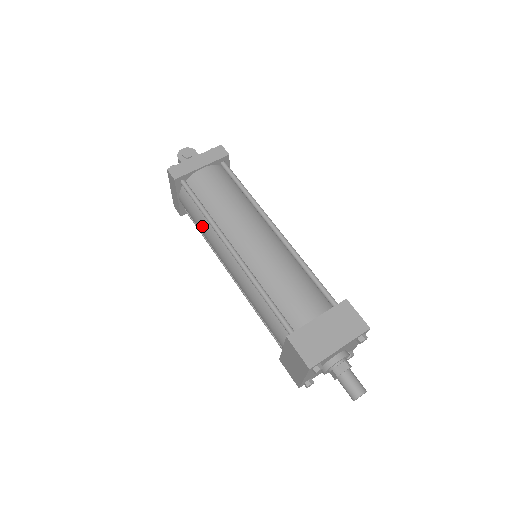
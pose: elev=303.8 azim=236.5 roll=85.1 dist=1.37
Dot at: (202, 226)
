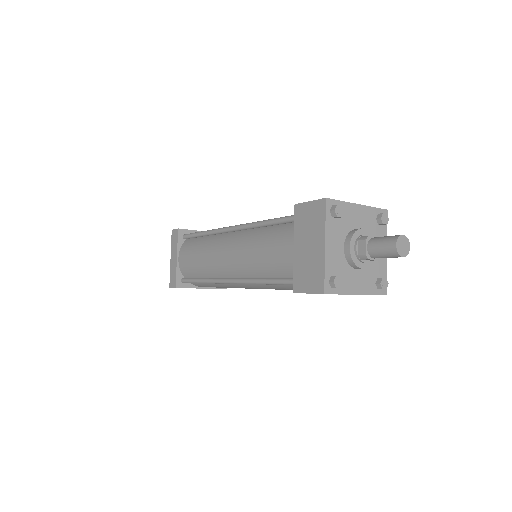
Dot at: occluded
